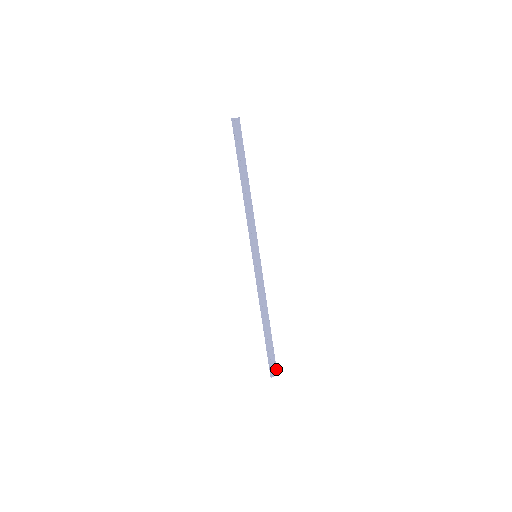
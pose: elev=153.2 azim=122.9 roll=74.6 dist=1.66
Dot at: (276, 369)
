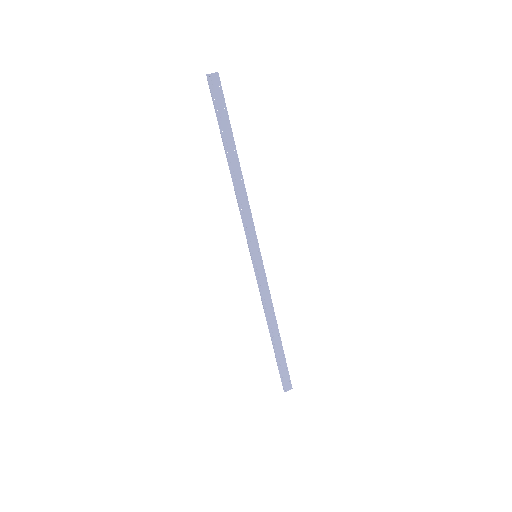
Dot at: (290, 383)
